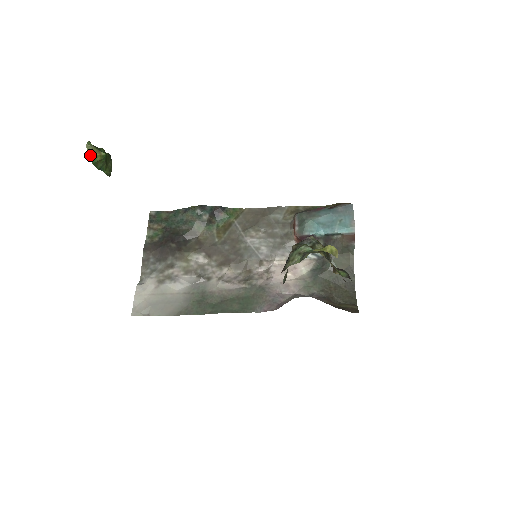
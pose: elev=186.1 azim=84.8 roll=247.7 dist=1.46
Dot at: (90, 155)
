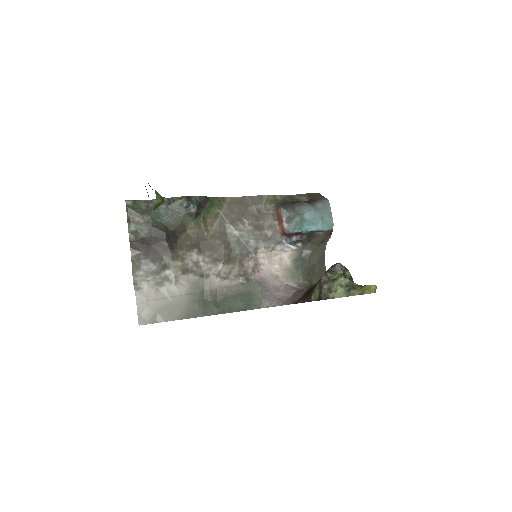
Dot at: (156, 205)
